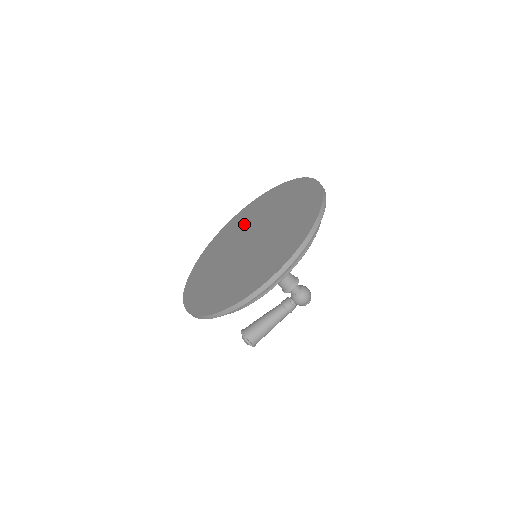
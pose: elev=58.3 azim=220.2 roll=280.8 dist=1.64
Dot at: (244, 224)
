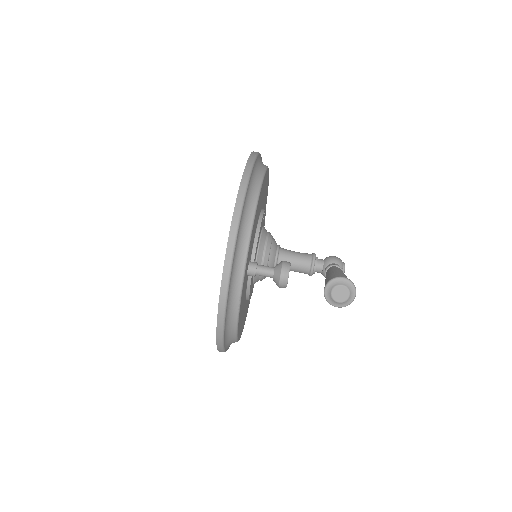
Dot at: occluded
